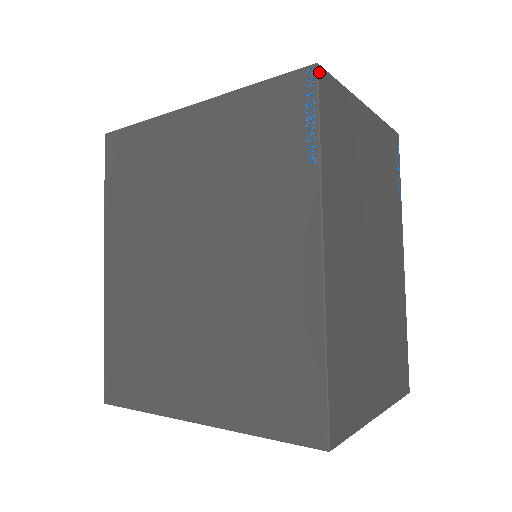
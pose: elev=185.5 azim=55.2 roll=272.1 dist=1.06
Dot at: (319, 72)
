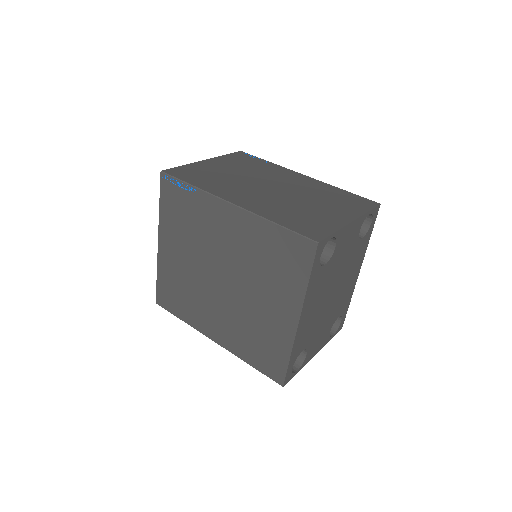
Dot at: (165, 172)
